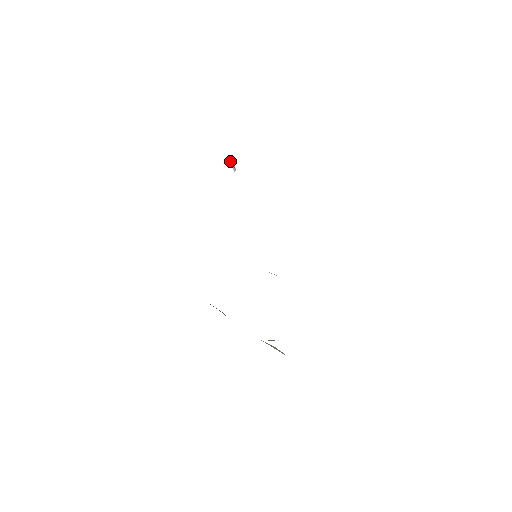
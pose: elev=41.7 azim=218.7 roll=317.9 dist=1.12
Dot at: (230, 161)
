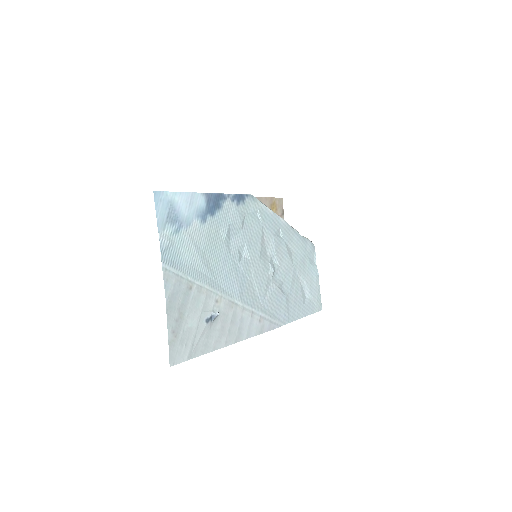
Dot at: (216, 315)
